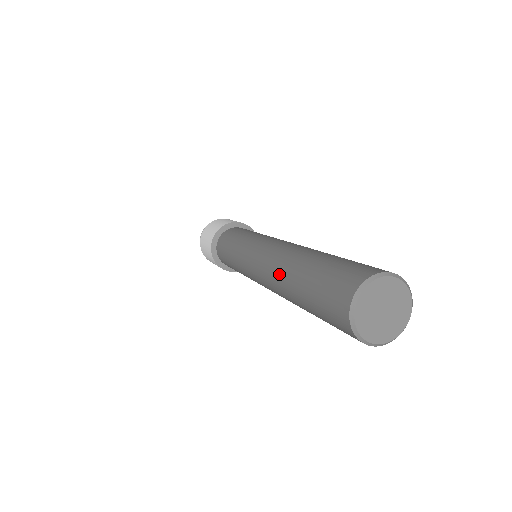
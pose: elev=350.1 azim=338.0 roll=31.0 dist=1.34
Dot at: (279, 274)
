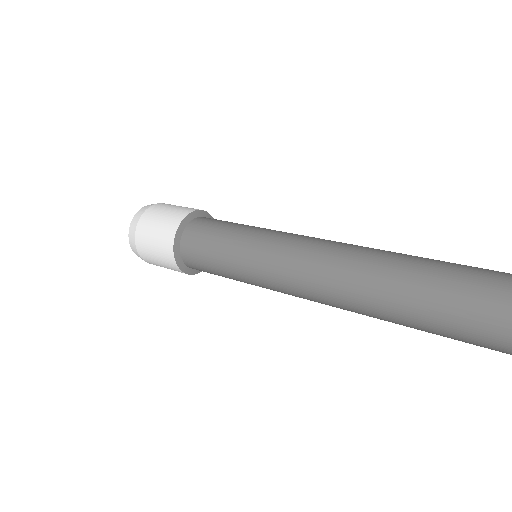
Dot at: (381, 260)
